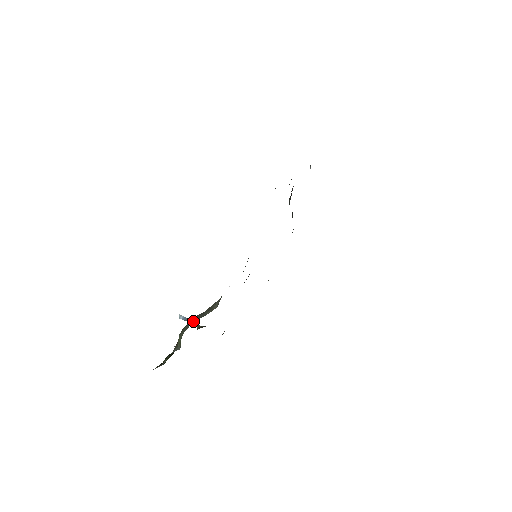
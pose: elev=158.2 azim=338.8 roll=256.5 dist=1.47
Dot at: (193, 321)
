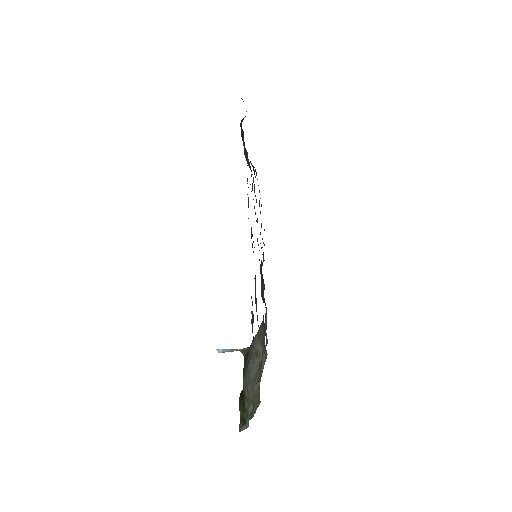
Dot at: (256, 387)
